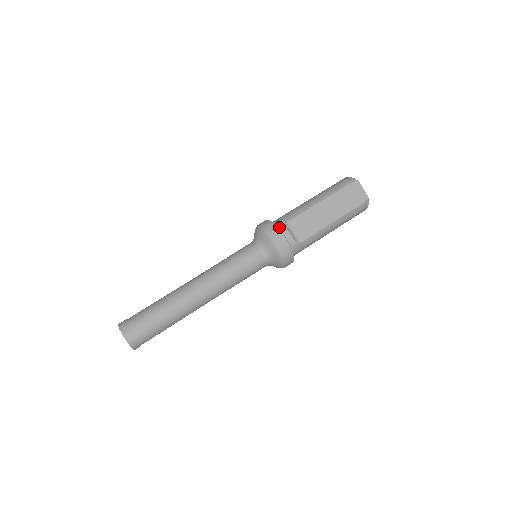
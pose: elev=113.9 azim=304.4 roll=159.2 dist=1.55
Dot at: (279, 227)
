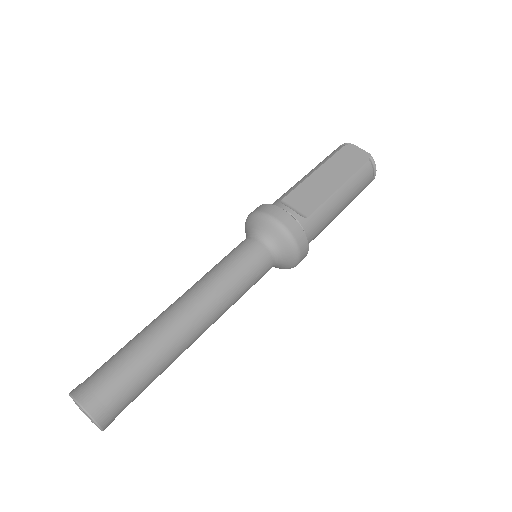
Dot at: occluded
